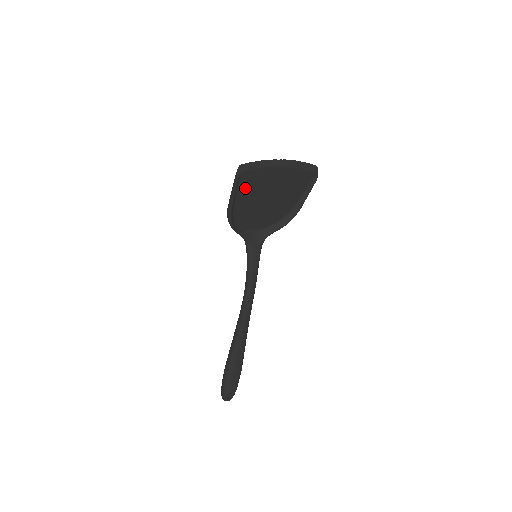
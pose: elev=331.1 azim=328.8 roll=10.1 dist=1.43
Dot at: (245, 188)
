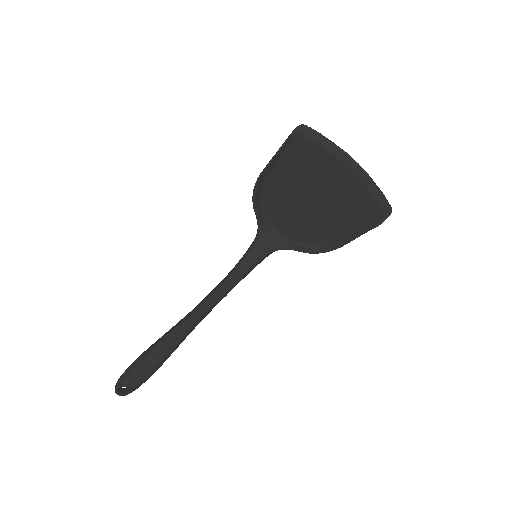
Dot at: (293, 160)
